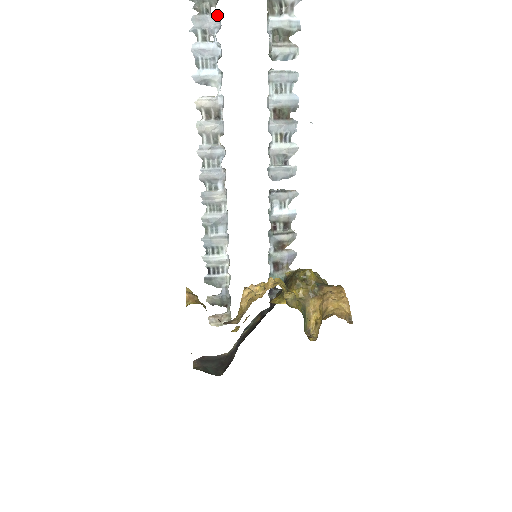
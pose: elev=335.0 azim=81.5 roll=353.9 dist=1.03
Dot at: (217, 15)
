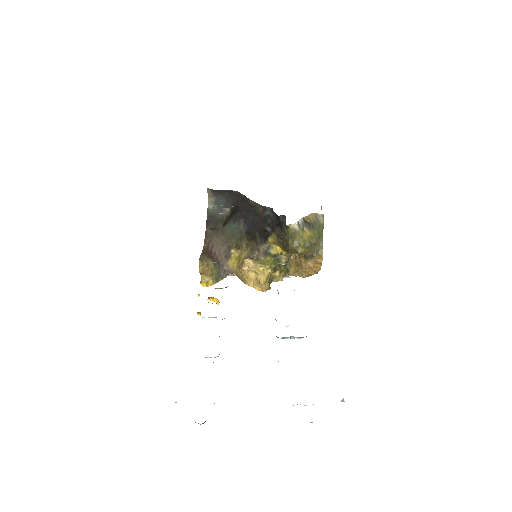
Dot at: occluded
